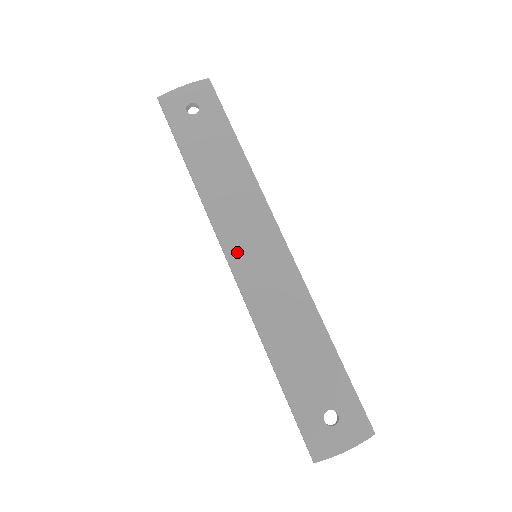
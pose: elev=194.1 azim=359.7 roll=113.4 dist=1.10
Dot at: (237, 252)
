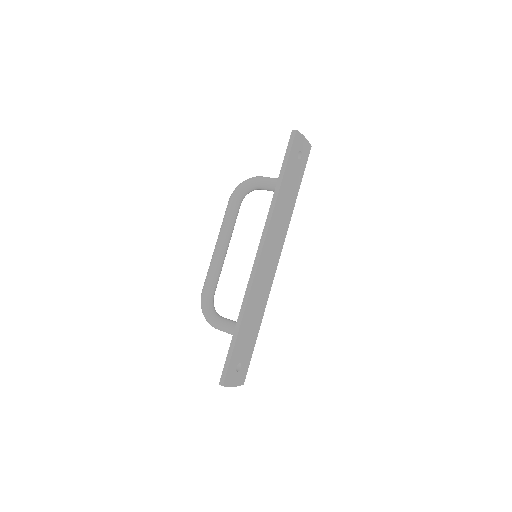
Dot at: (265, 254)
